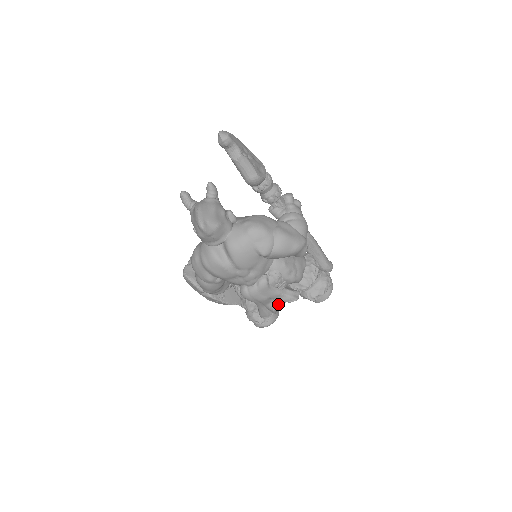
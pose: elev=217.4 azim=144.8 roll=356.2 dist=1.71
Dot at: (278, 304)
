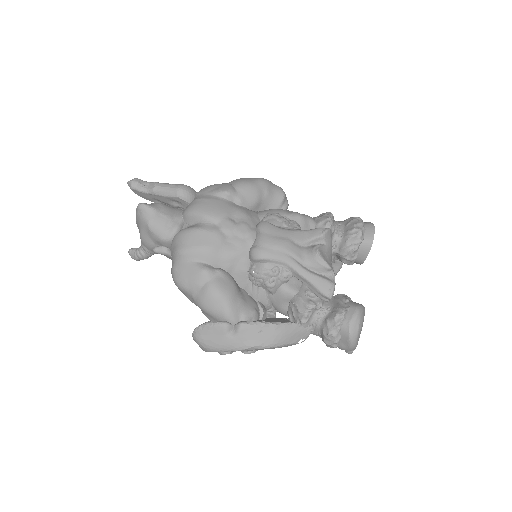
Dot at: (314, 246)
